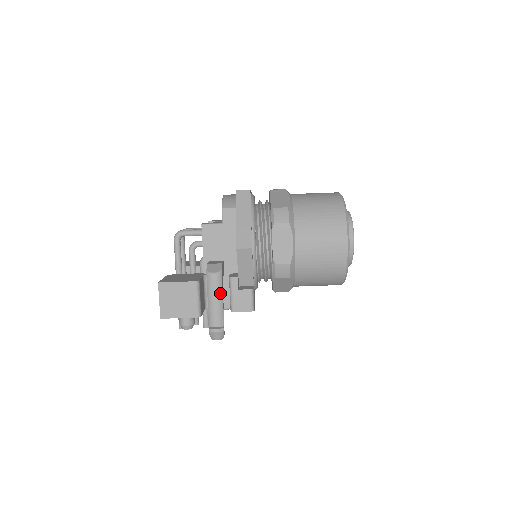
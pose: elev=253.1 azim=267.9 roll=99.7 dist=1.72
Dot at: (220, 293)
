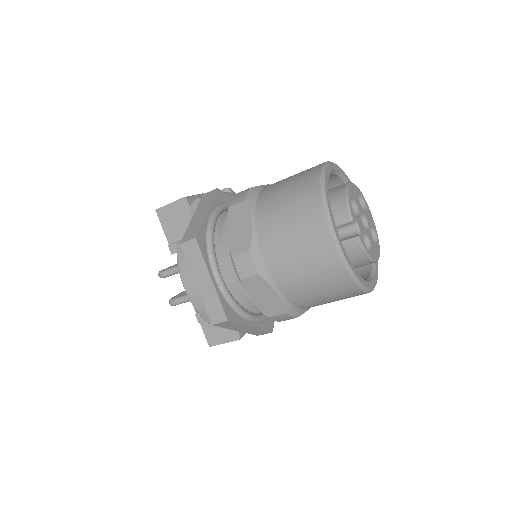
Dot at: occluded
